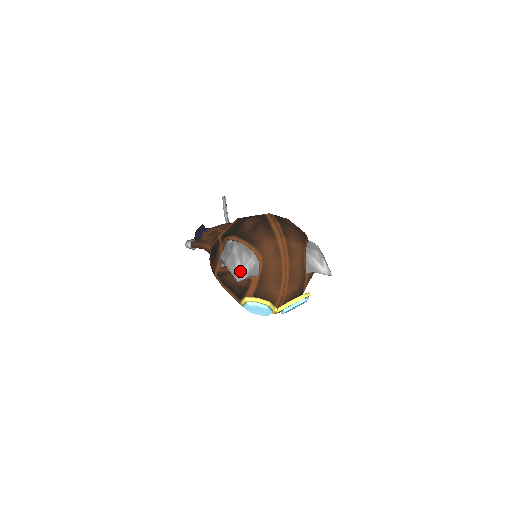
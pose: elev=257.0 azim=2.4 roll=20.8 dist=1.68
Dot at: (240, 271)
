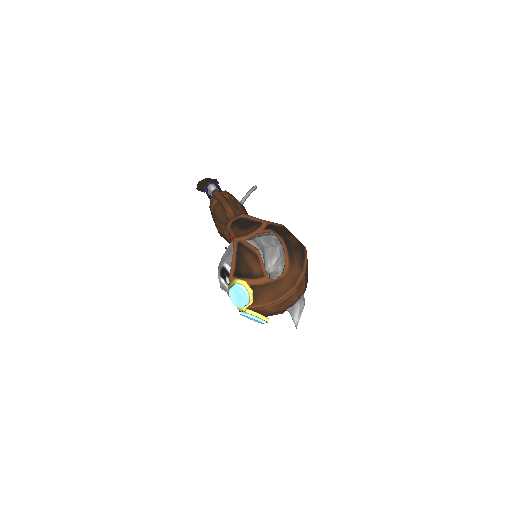
Dot at: (272, 266)
